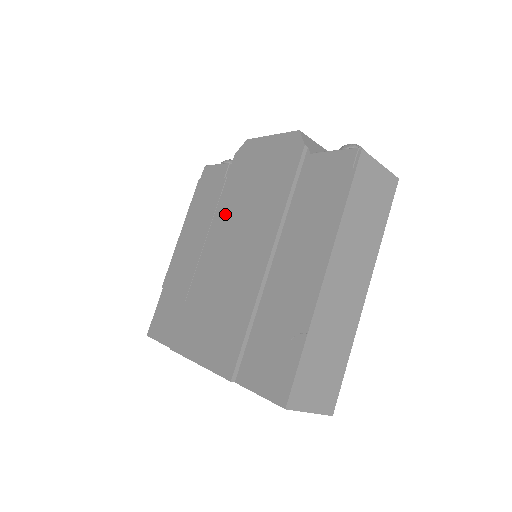
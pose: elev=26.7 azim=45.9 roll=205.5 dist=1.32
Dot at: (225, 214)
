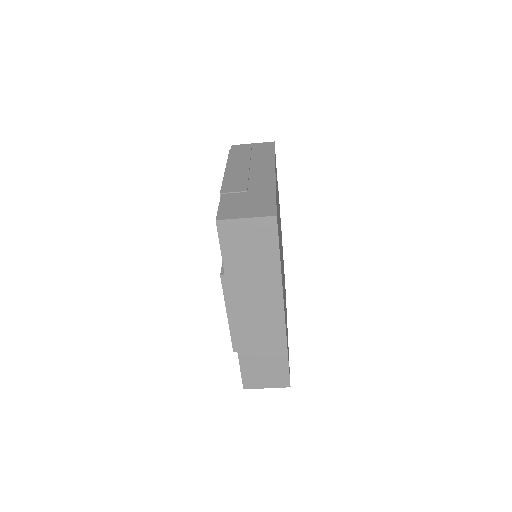
Dot at: occluded
